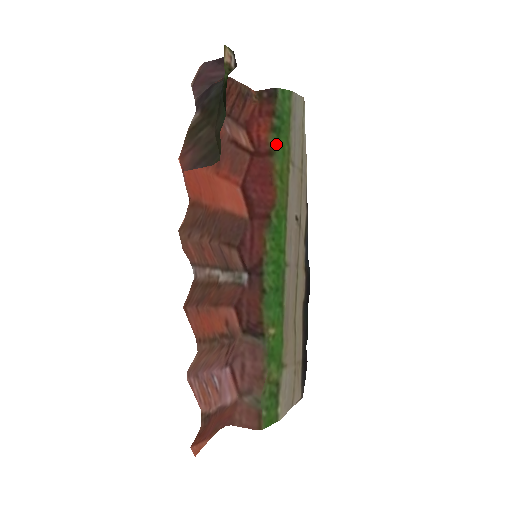
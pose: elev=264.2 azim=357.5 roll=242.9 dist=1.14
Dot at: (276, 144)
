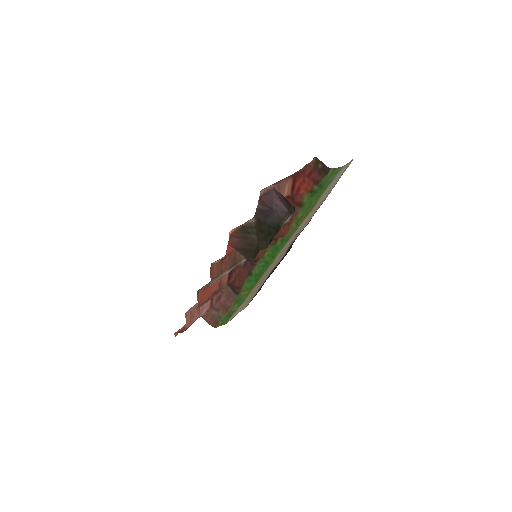
Dot at: (308, 200)
